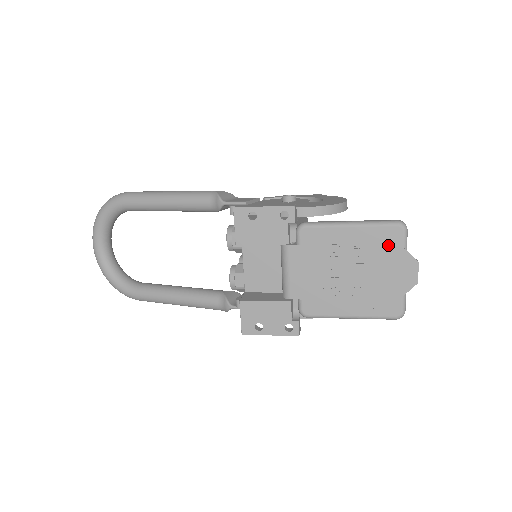
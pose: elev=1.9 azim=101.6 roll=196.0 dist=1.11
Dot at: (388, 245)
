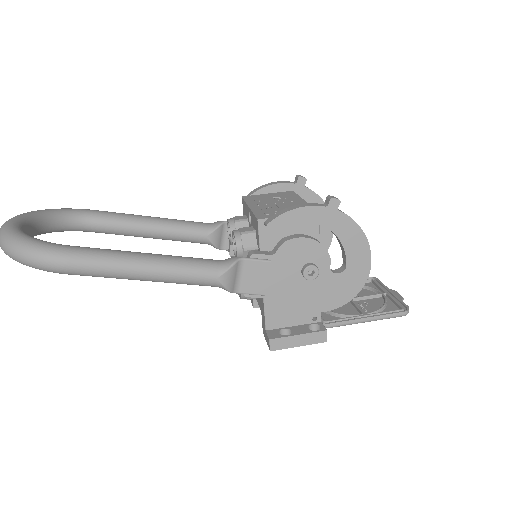
Dot at: (388, 310)
